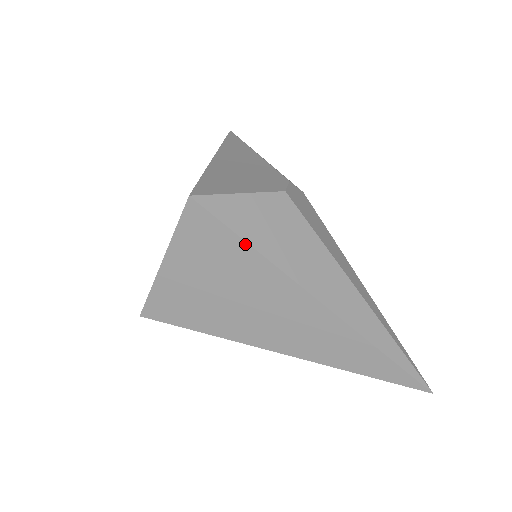
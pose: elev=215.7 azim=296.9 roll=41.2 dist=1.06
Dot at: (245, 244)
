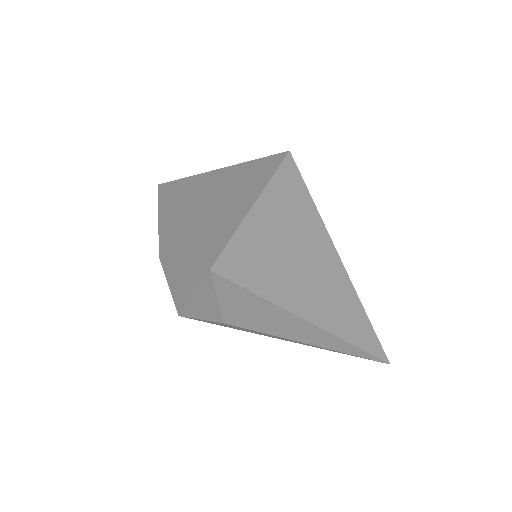
Dot at: (313, 205)
